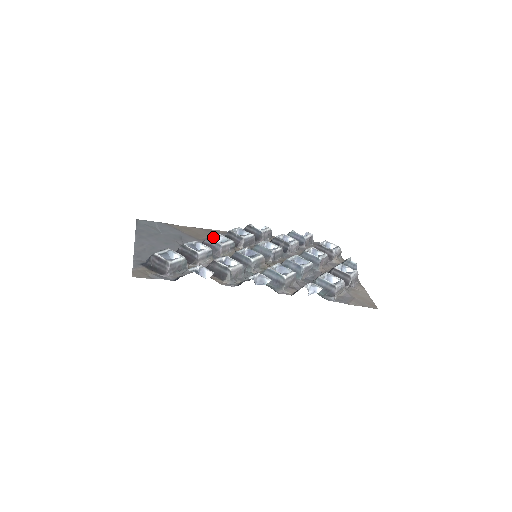
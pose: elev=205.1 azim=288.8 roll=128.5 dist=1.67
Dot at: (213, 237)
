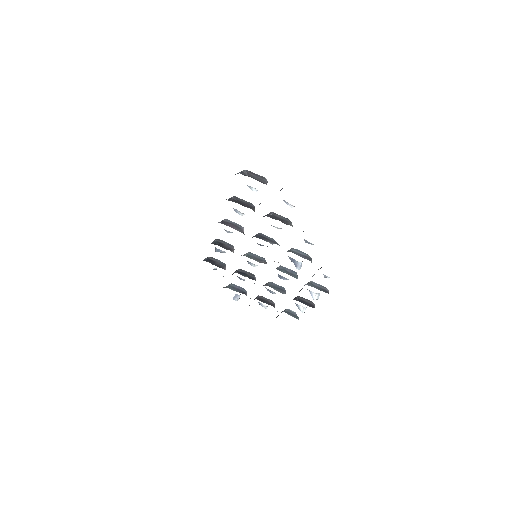
Dot at: occluded
